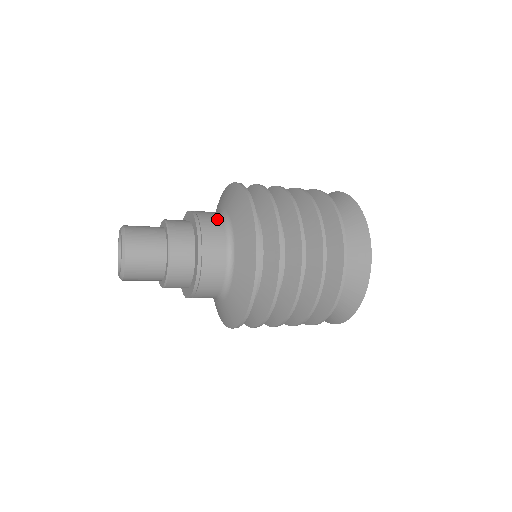
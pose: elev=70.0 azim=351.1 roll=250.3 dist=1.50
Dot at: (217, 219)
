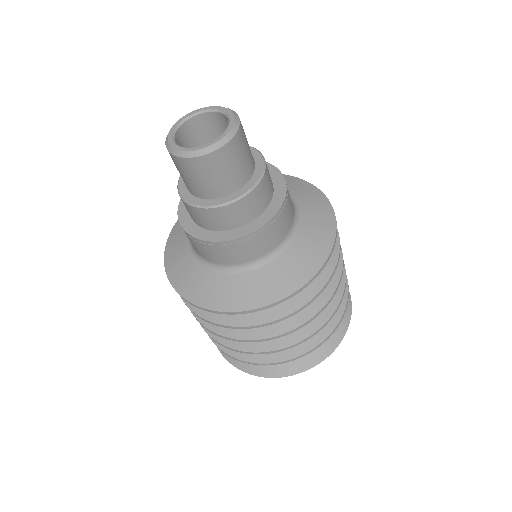
Dot at: occluded
